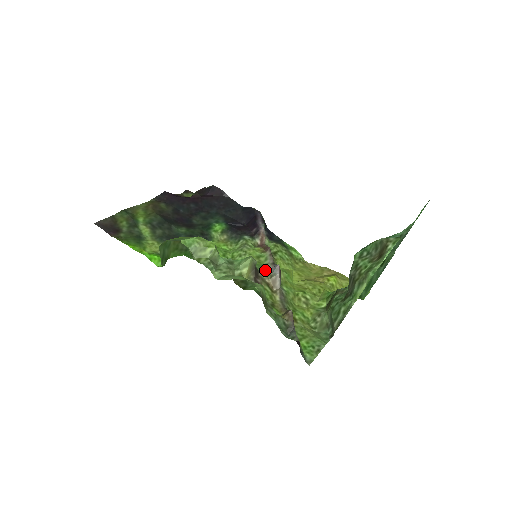
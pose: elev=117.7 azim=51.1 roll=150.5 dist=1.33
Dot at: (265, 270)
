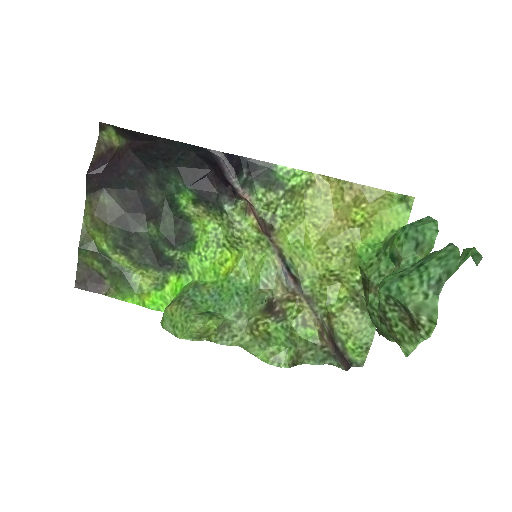
Dot at: (276, 276)
